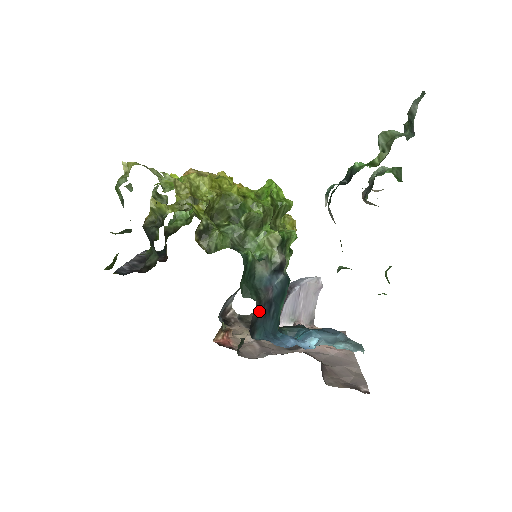
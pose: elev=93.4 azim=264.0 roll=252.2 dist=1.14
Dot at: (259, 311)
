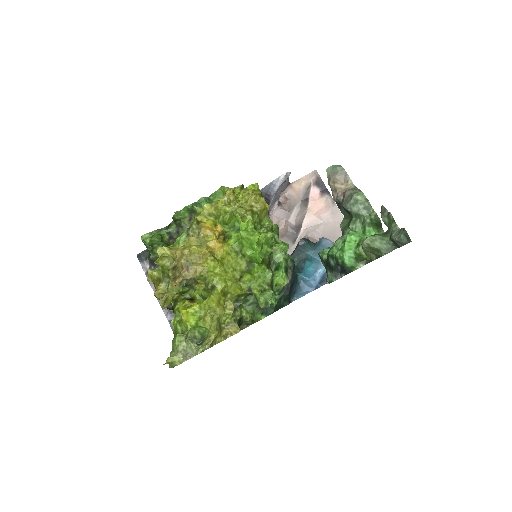
Dot at: occluded
